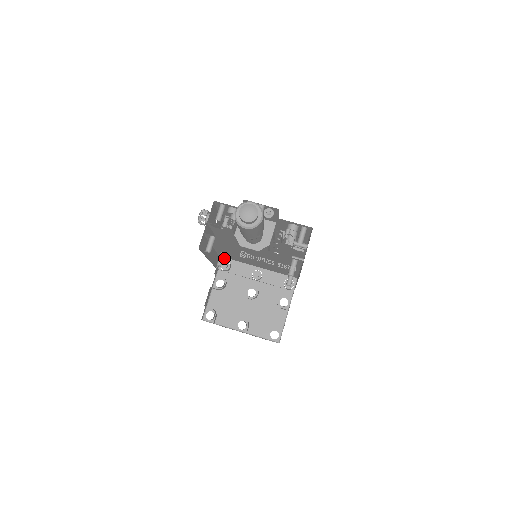
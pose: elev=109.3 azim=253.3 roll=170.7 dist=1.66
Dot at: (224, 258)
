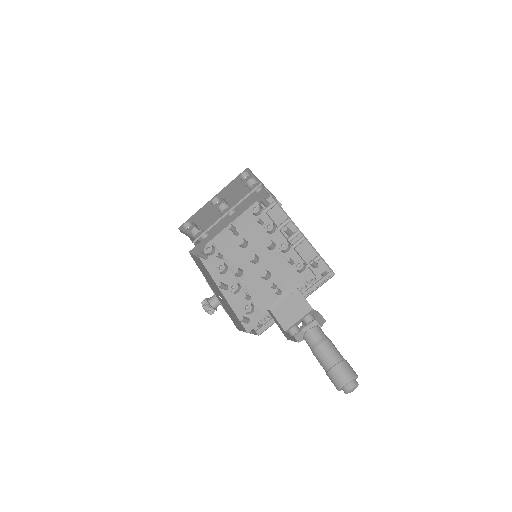
Dot at: (188, 231)
